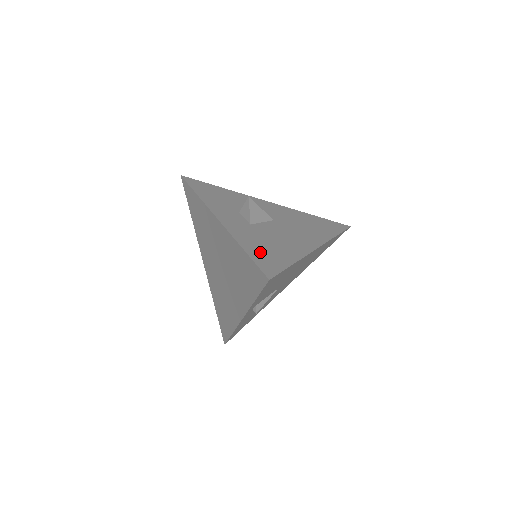
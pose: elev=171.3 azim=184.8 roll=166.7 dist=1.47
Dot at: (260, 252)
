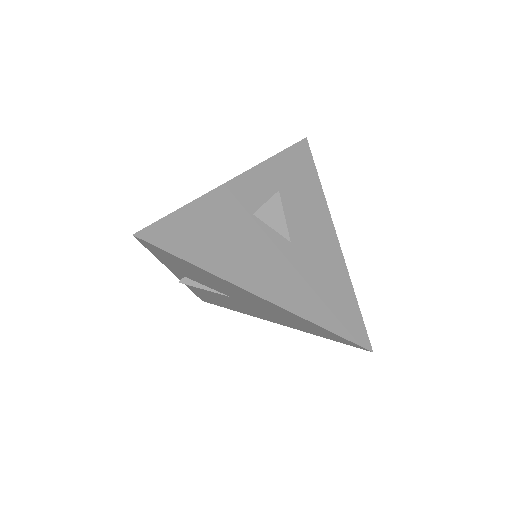
Dot at: (192, 225)
